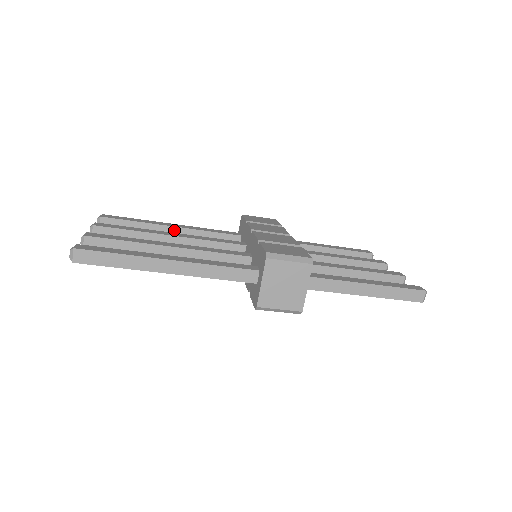
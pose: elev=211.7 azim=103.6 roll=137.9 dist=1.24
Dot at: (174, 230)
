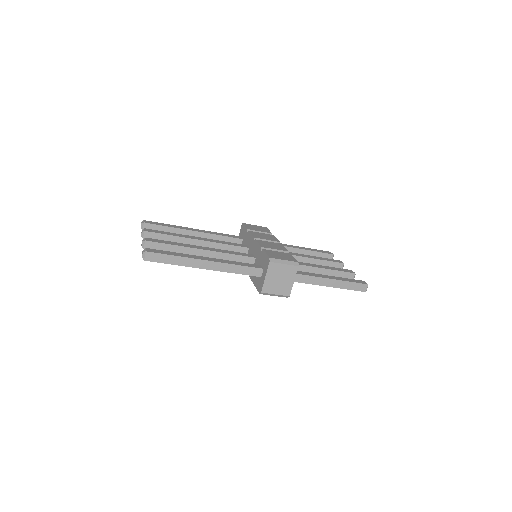
Dot at: (196, 234)
